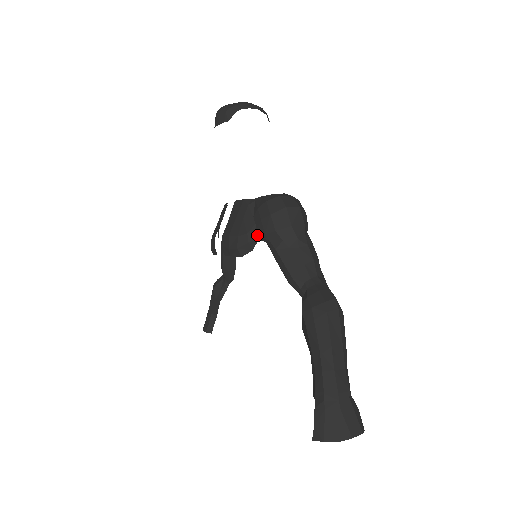
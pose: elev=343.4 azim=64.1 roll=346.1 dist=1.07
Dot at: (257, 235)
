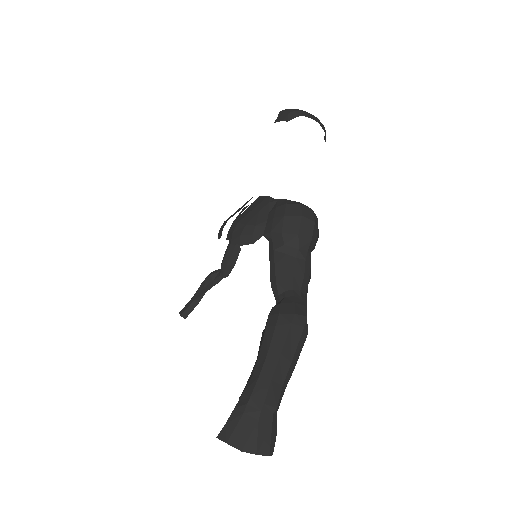
Dot at: (264, 231)
